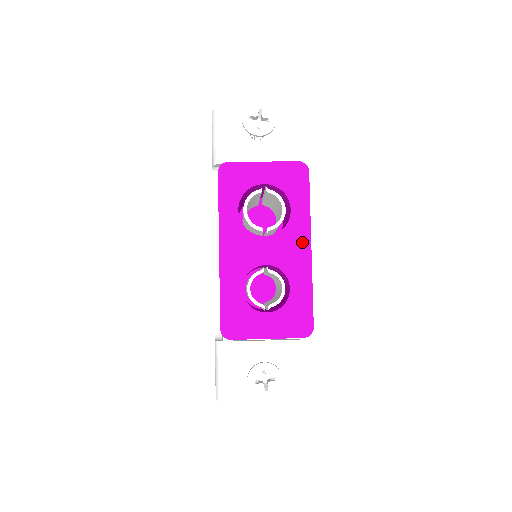
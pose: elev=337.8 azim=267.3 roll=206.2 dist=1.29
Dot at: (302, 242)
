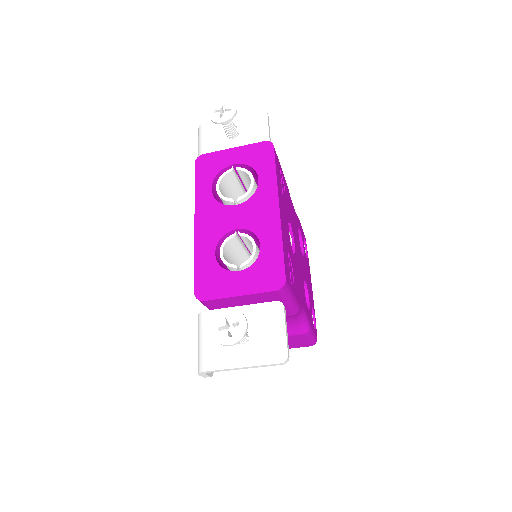
Dot at: (270, 204)
